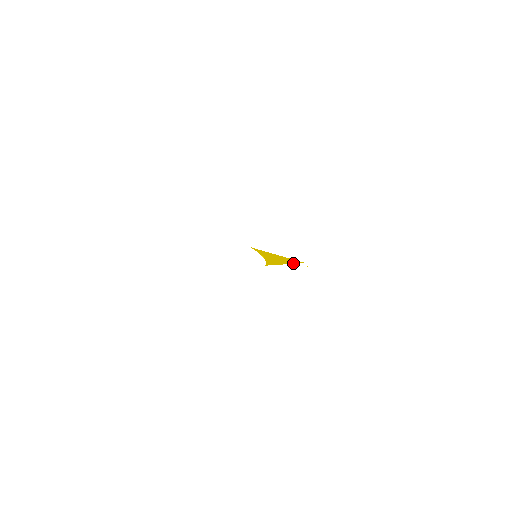
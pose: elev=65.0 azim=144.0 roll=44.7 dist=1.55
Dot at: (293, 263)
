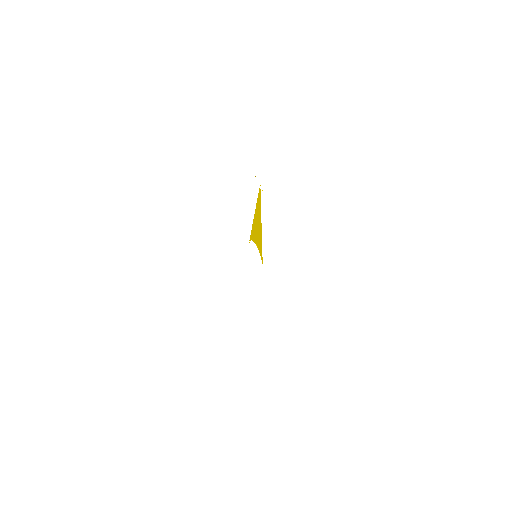
Dot at: (260, 207)
